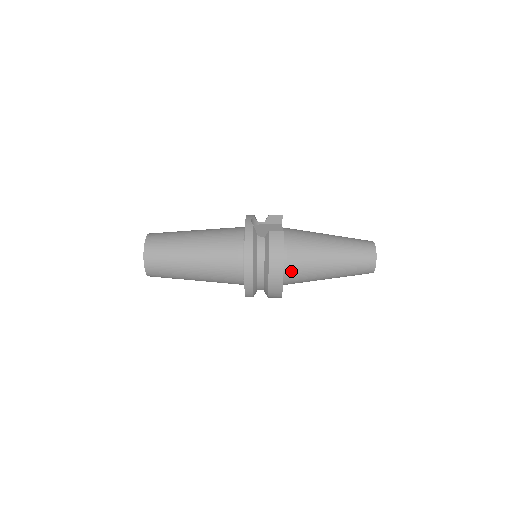
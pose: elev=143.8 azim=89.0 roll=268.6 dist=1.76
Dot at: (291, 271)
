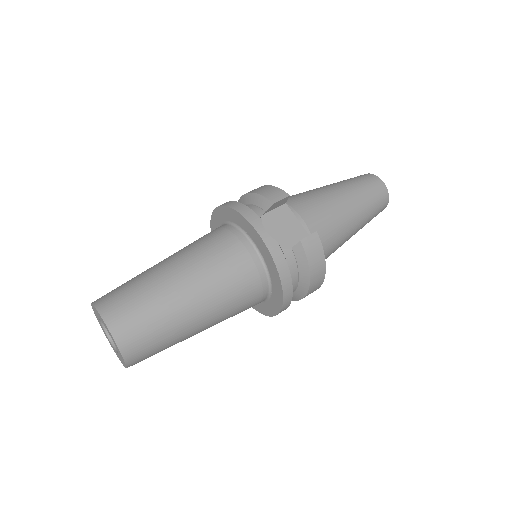
Dot at: occluded
